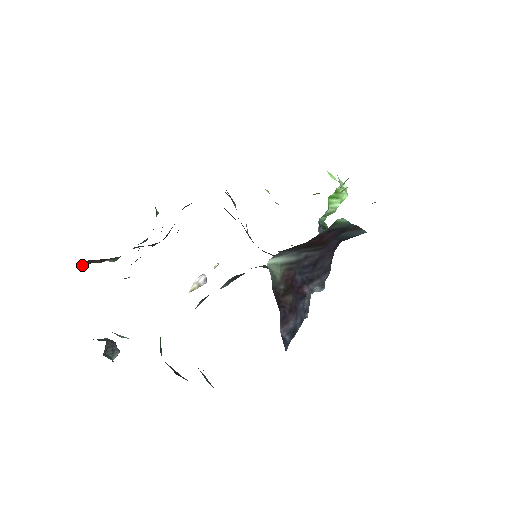
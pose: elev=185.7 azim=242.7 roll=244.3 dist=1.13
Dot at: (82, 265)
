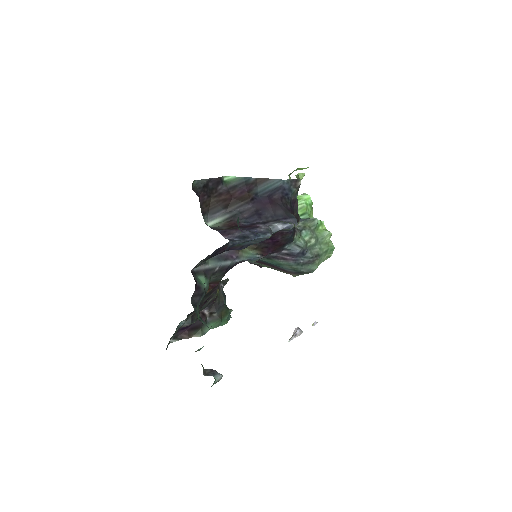
Dot at: (175, 341)
